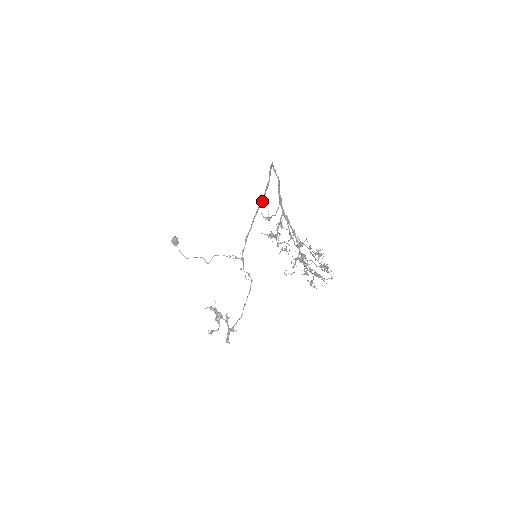
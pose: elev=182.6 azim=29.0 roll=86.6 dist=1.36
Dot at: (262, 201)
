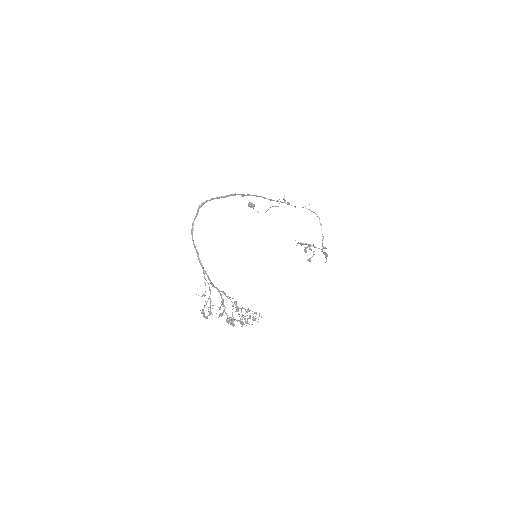
Dot at: occluded
